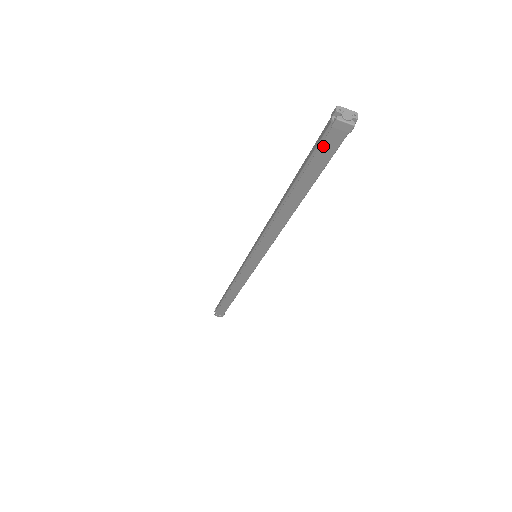
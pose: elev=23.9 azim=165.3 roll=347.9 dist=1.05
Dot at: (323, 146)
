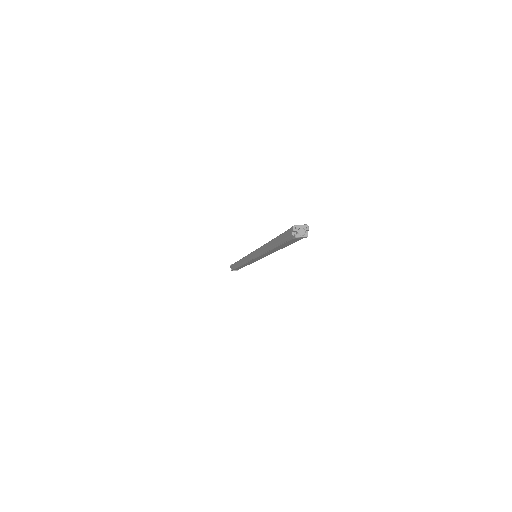
Dot at: (290, 241)
